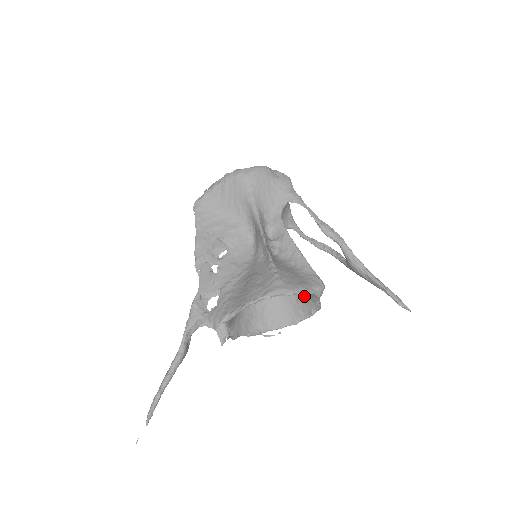
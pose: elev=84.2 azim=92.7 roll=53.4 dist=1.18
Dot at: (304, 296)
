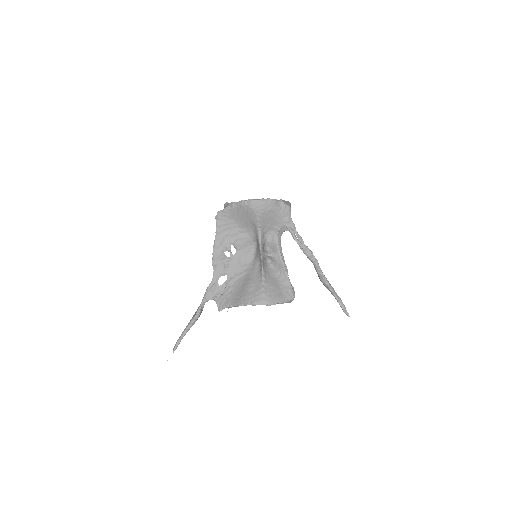
Dot at: occluded
